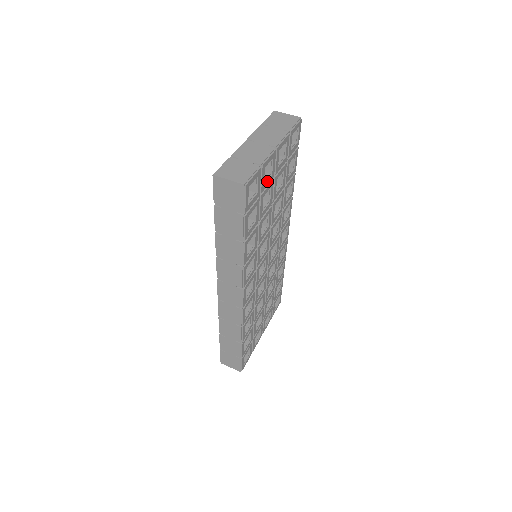
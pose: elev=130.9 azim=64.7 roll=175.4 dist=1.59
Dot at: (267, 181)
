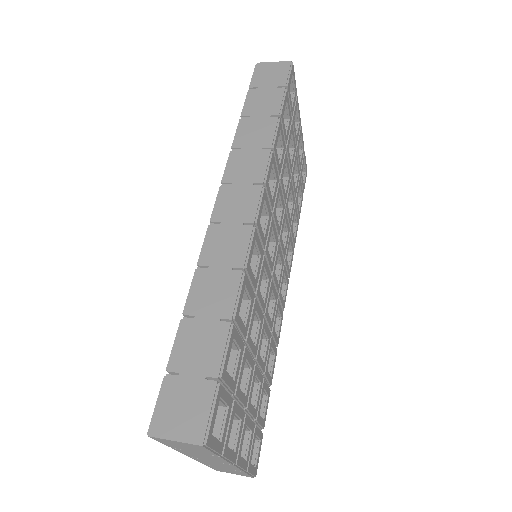
Dot at: (295, 128)
